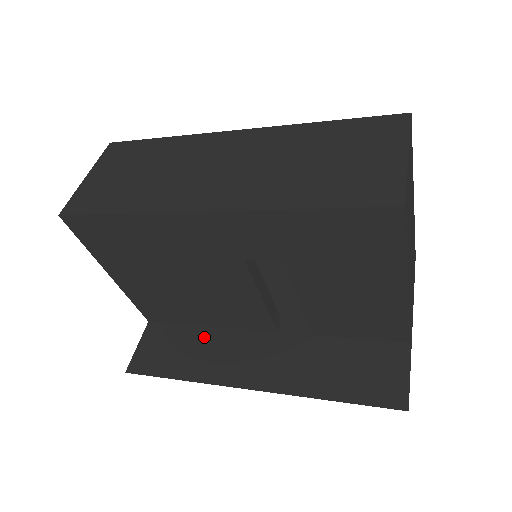
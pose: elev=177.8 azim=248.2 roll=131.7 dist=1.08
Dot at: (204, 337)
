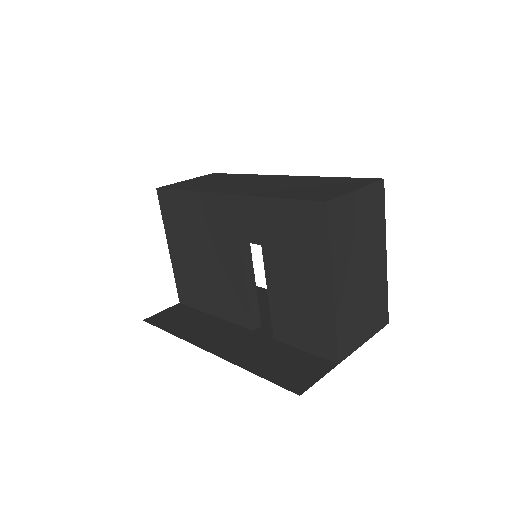
Dot at: (205, 319)
